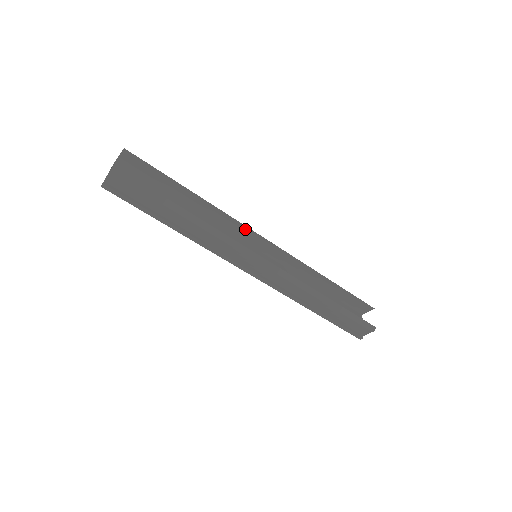
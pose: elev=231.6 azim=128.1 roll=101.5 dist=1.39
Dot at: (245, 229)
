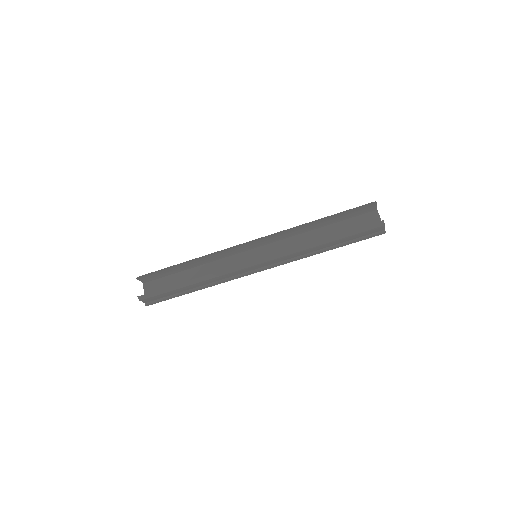
Dot at: (234, 249)
